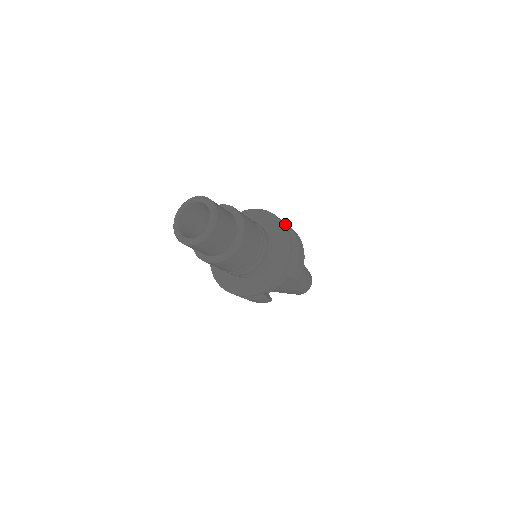
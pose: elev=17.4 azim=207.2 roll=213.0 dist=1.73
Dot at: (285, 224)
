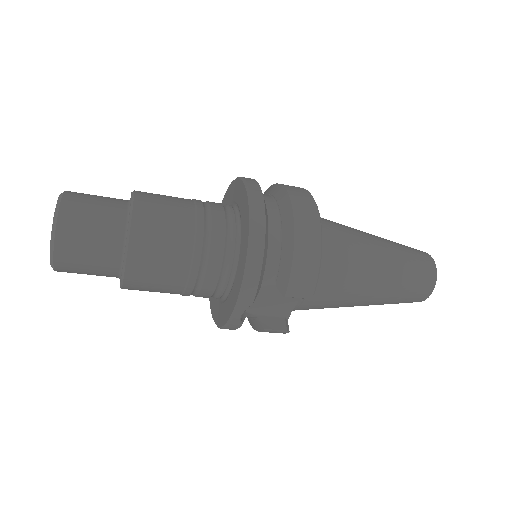
Dot at: (286, 194)
